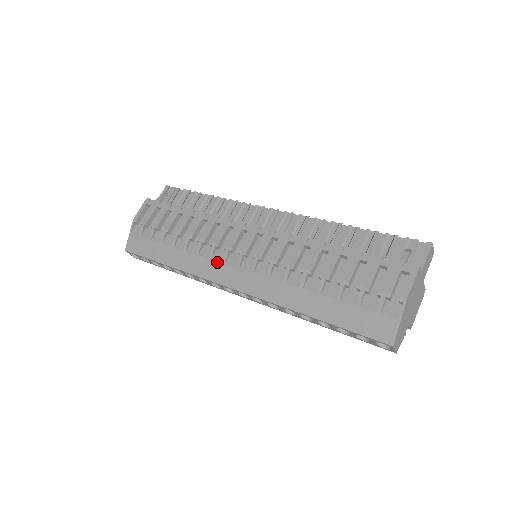
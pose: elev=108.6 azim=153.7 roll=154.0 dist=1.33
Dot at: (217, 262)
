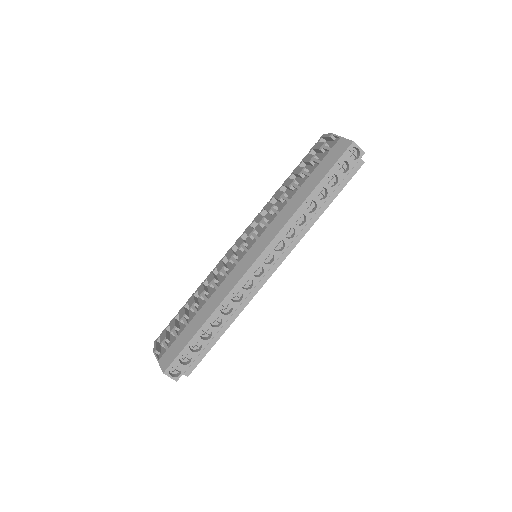
Dot at: (233, 269)
